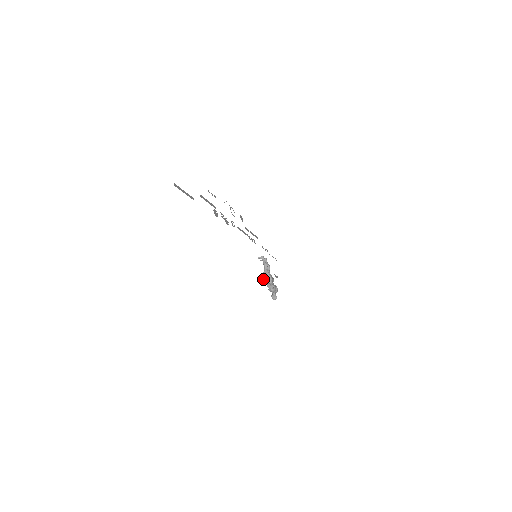
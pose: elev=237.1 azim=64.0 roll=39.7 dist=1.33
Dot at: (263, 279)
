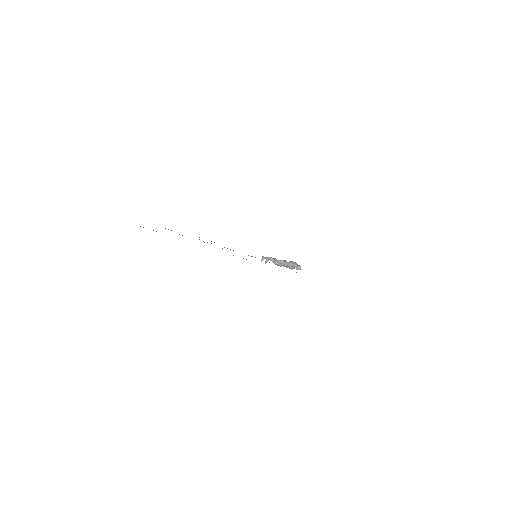
Dot at: occluded
